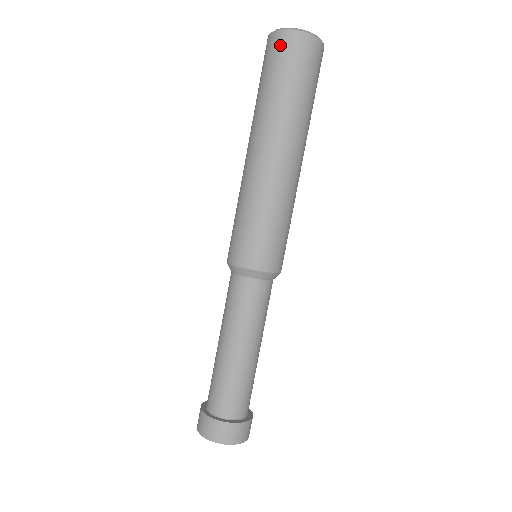
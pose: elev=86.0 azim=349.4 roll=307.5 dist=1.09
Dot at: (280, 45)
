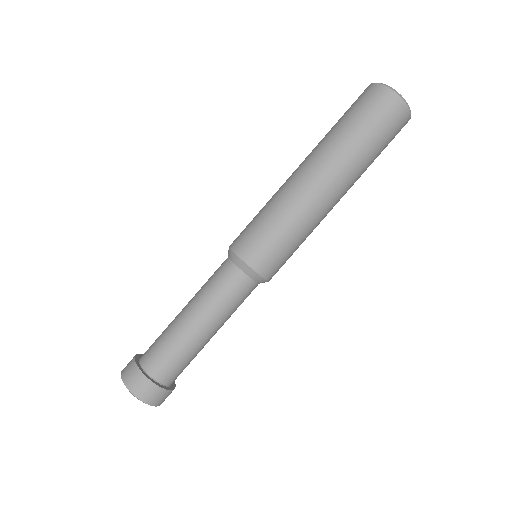
Dot at: (360, 95)
